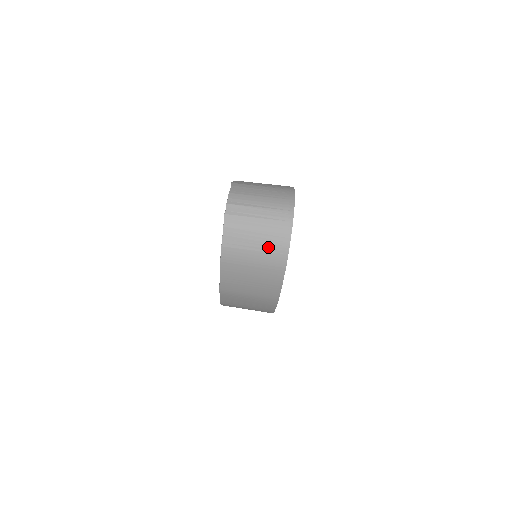
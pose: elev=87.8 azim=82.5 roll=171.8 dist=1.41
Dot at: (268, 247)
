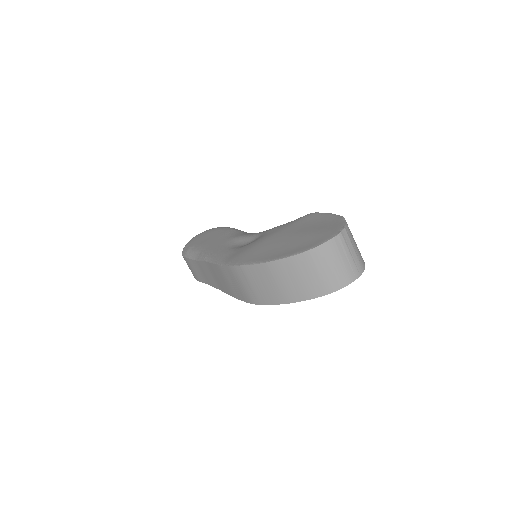
Dot at: (338, 274)
